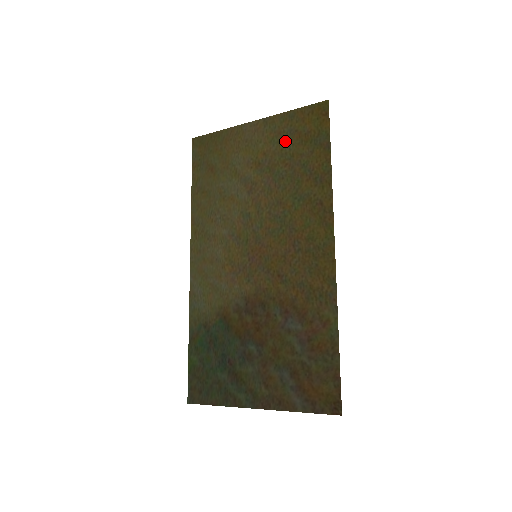
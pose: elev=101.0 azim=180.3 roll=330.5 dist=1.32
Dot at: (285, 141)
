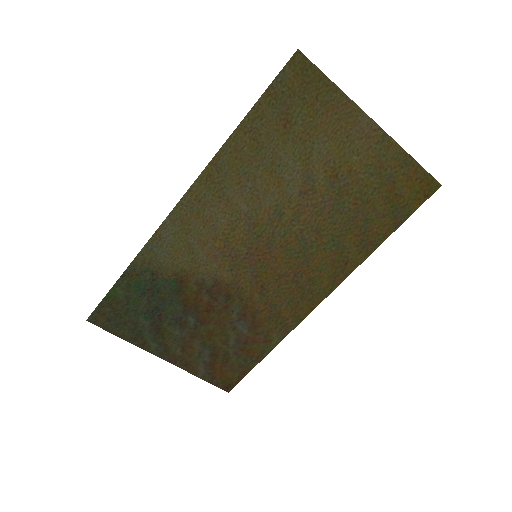
Dot at: (377, 181)
